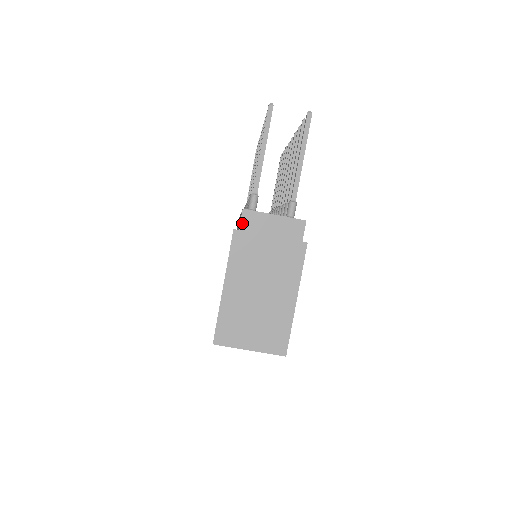
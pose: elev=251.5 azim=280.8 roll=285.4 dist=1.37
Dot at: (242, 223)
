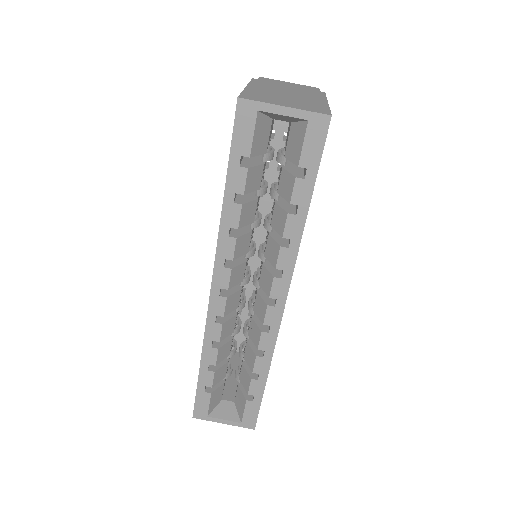
Dot at: (260, 79)
